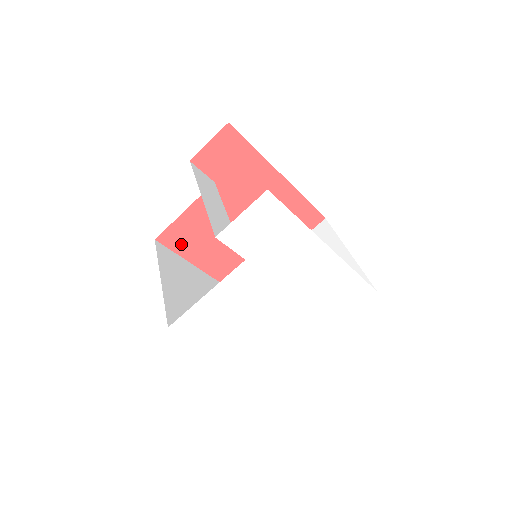
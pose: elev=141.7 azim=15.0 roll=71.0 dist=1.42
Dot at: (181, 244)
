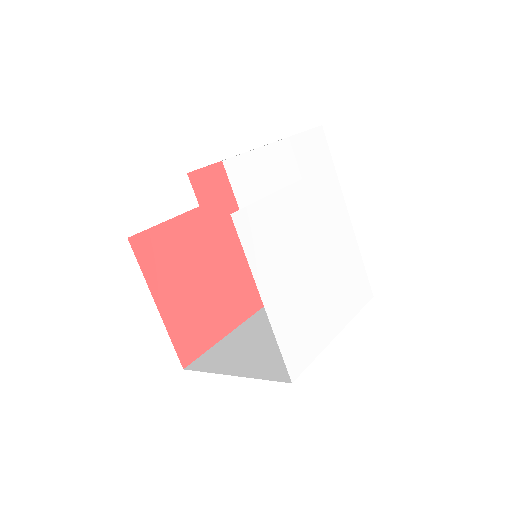
Dot at: (150, 260)
